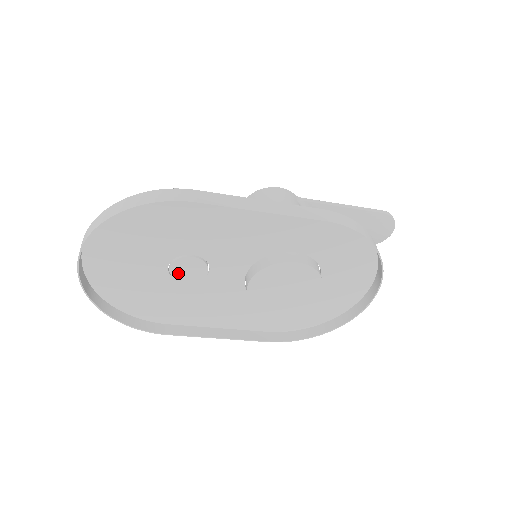
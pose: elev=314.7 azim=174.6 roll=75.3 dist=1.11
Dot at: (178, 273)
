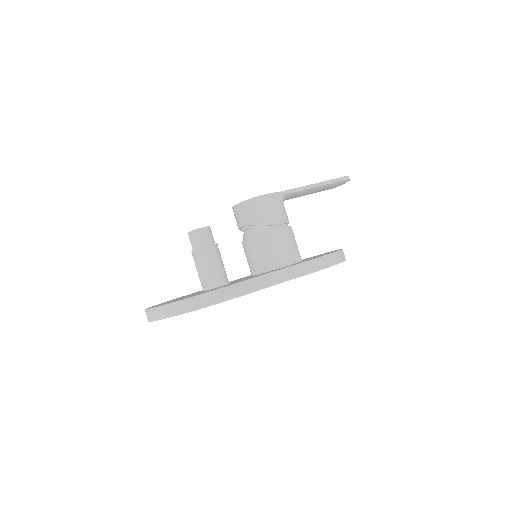
Dot at: occluded
